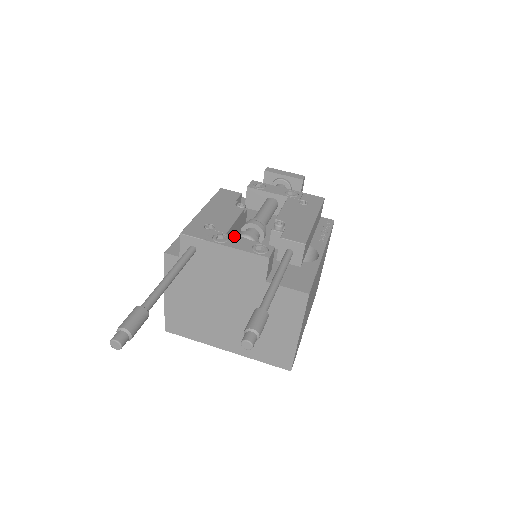
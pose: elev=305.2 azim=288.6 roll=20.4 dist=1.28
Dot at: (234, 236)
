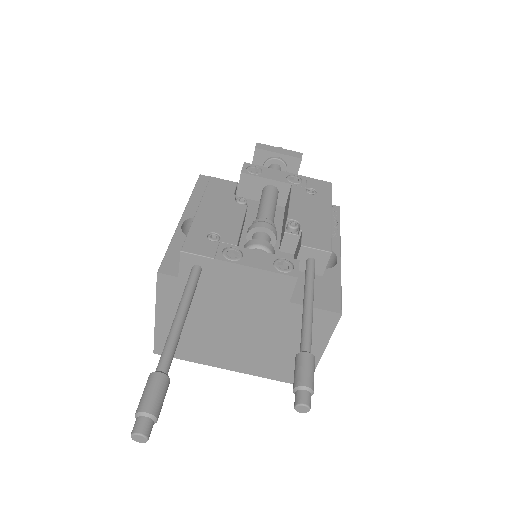
Dot at: (248, 249)
